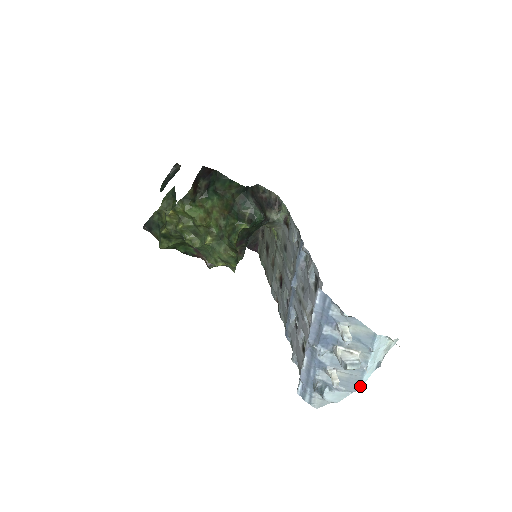
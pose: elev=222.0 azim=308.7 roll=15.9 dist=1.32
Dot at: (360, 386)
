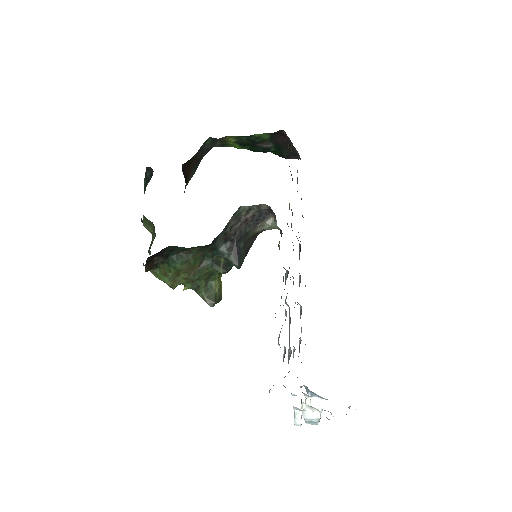
Dot at: occluded
